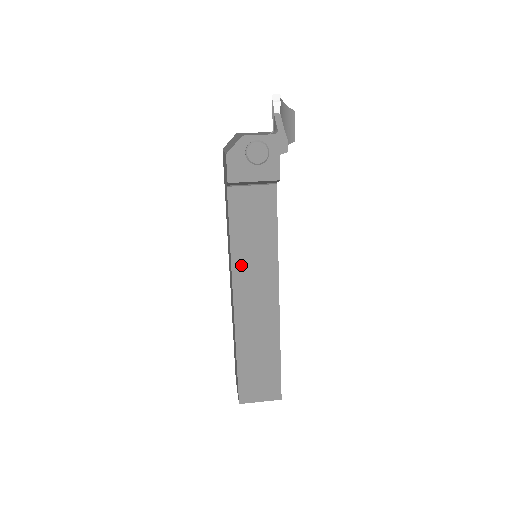
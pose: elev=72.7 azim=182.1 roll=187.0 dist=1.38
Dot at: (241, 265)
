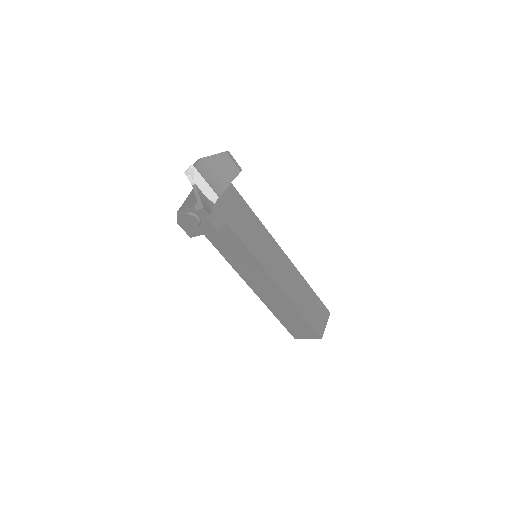
Dot at: (241, 270)
